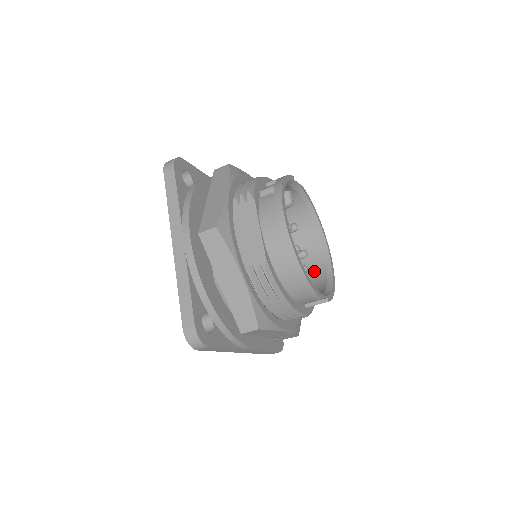
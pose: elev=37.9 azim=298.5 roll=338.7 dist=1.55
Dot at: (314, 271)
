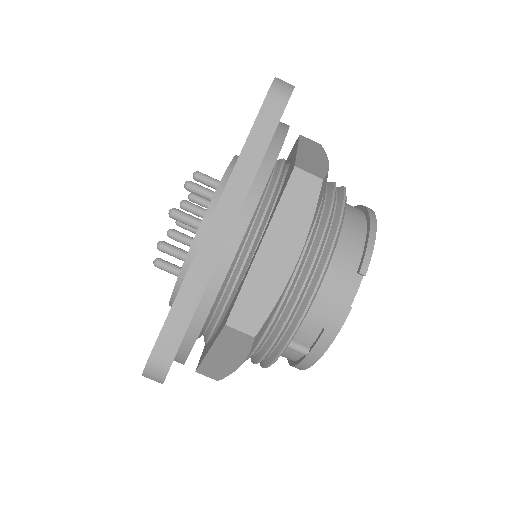
Dot at: occluded
